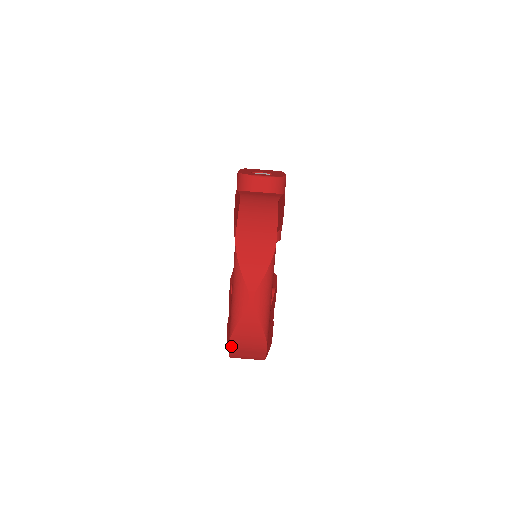
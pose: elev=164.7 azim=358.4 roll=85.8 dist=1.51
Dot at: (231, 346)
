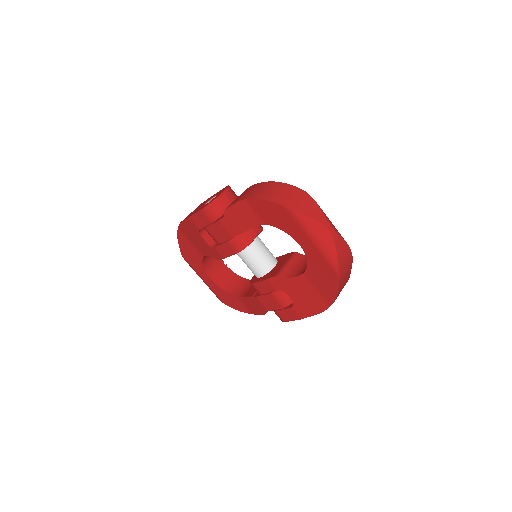
Dot at: (340, 279)
